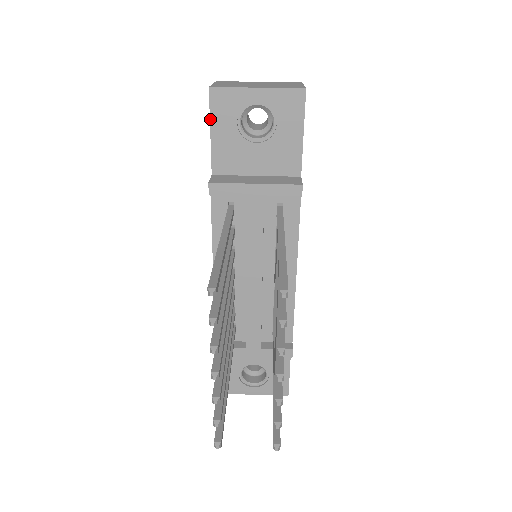
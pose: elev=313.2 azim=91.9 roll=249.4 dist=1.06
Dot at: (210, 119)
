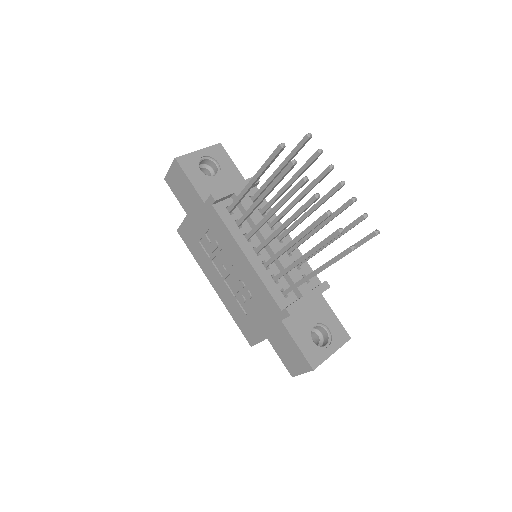
Dot at: (185, 173)
